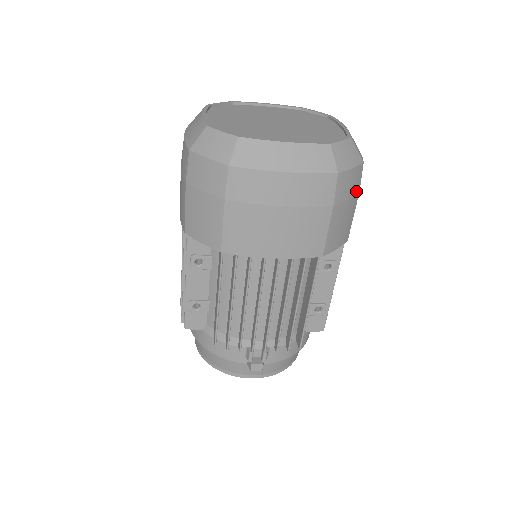
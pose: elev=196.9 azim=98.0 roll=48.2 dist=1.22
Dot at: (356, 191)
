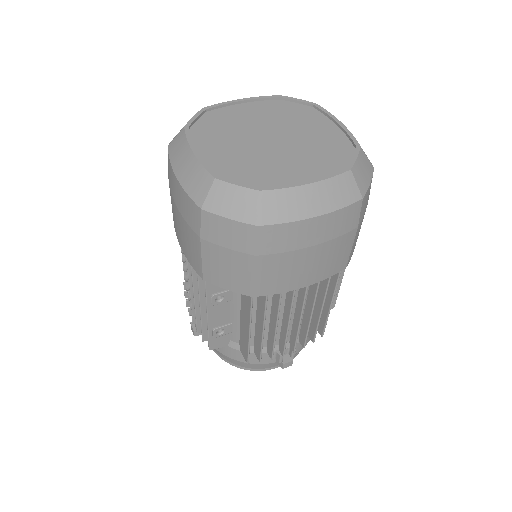
Dot at: occluded
